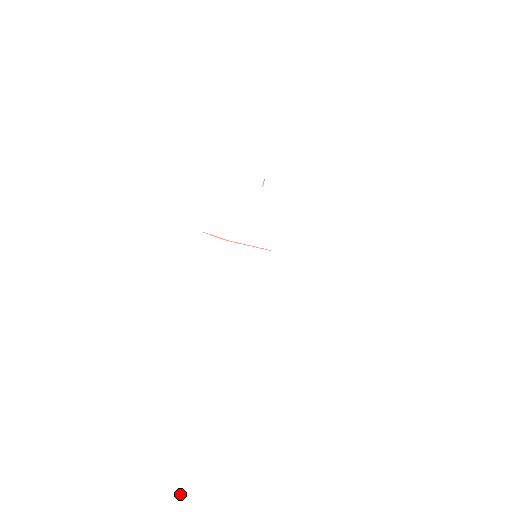
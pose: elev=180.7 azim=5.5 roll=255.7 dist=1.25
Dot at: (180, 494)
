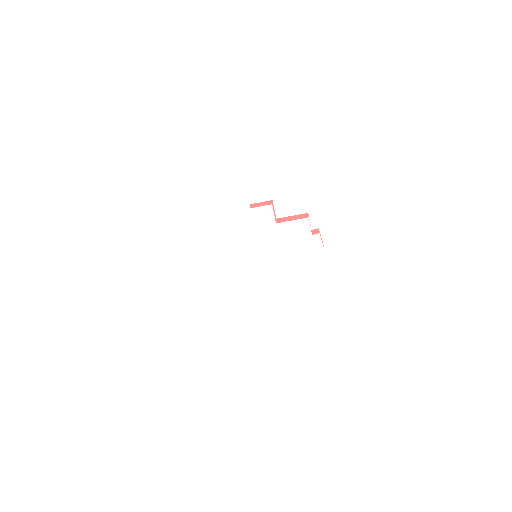
Dot at: (62, 293)
